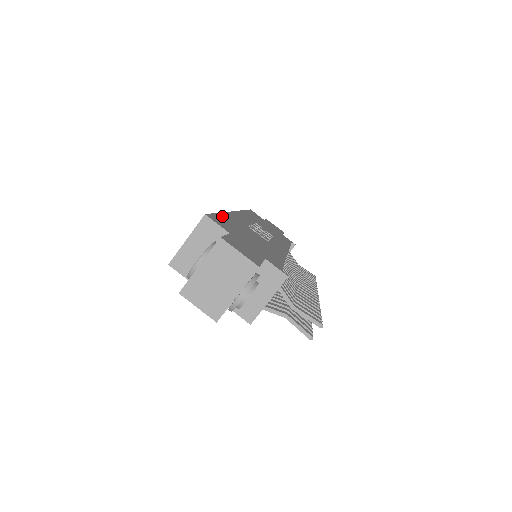
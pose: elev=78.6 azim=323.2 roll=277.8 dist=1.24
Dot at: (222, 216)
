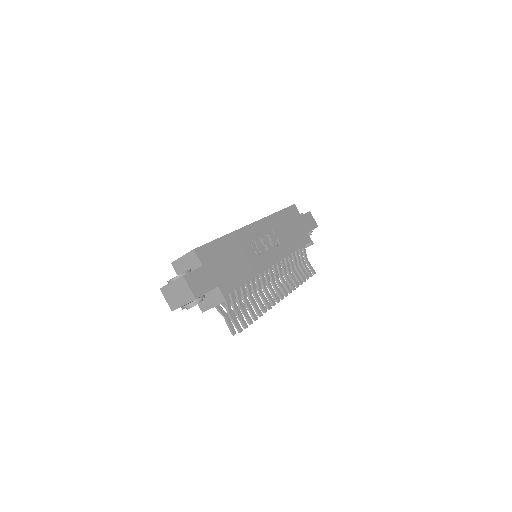
Dot at: (218, 242)
